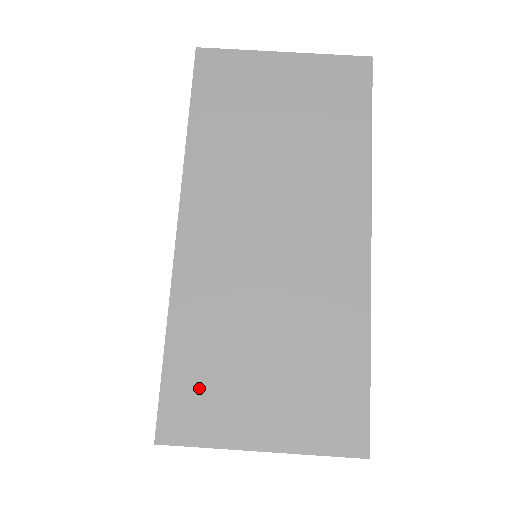
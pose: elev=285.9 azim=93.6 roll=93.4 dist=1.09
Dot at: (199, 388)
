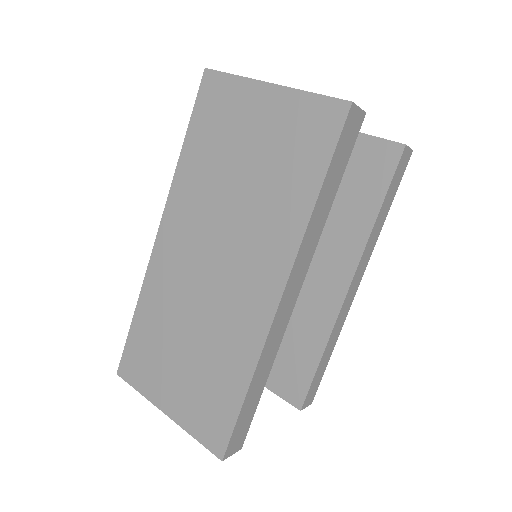
Dot at: (144, 354)
